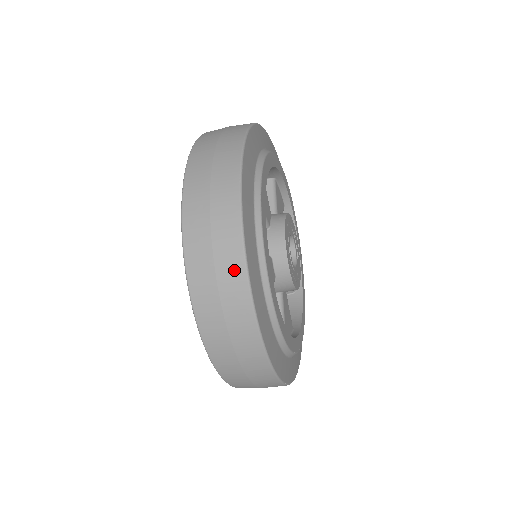
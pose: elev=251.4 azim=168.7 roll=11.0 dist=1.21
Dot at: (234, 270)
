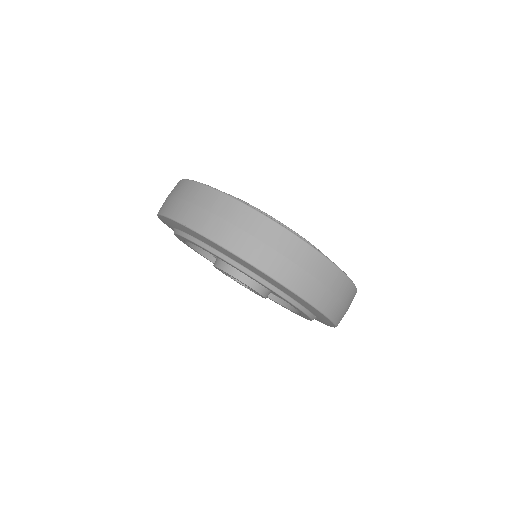
Dot at: (285, 239)
